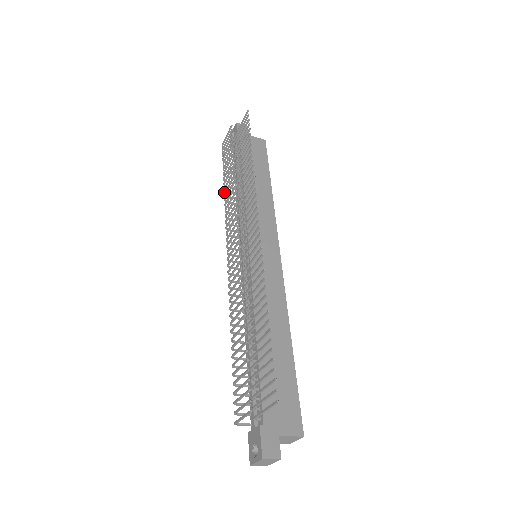
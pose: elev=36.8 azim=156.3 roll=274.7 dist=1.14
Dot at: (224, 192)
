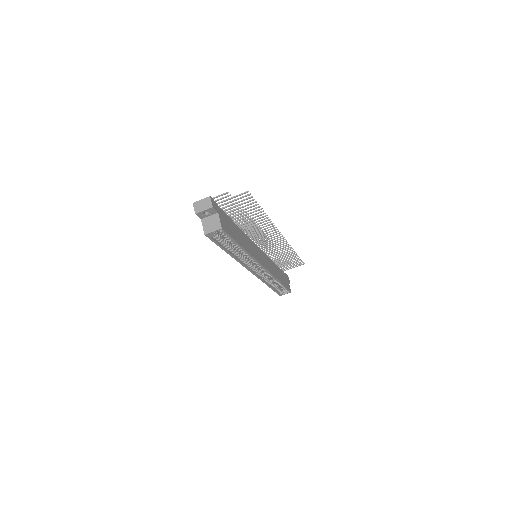
Dot at: occluded
